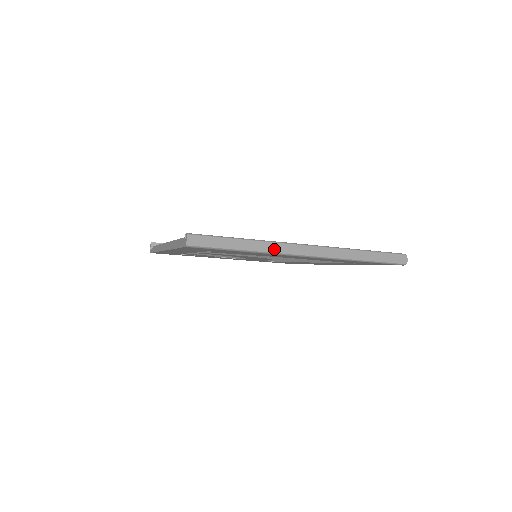
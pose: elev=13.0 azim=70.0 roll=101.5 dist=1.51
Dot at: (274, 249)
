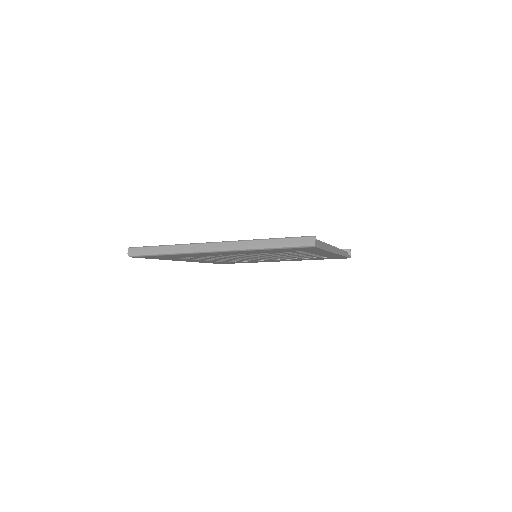
Dot at: (187, 250)
